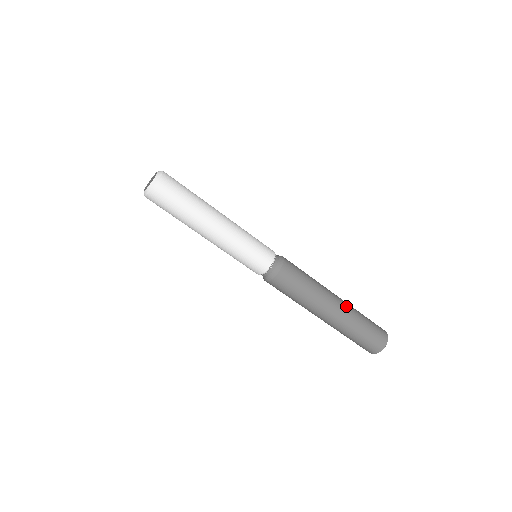
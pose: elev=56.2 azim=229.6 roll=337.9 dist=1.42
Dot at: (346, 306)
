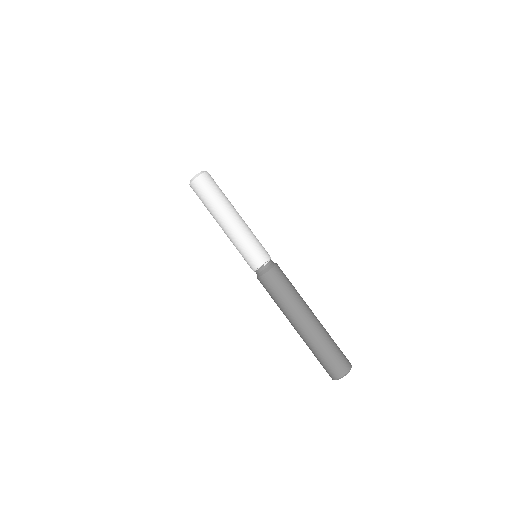
Dot at: (319, 322)
